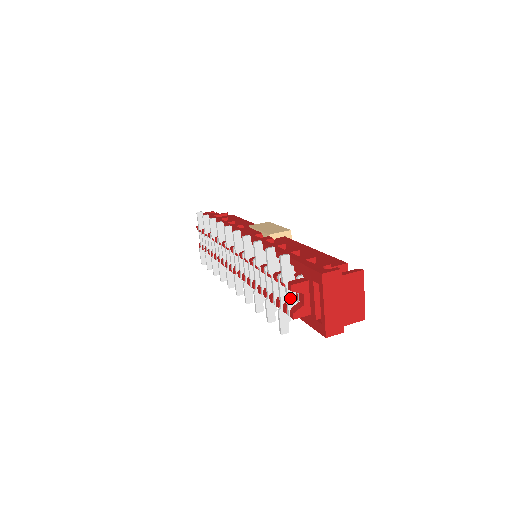
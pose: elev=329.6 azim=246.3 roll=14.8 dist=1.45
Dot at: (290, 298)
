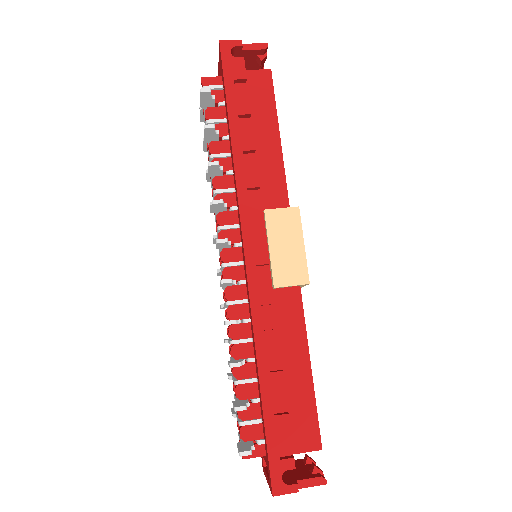
Dot at: occluded
